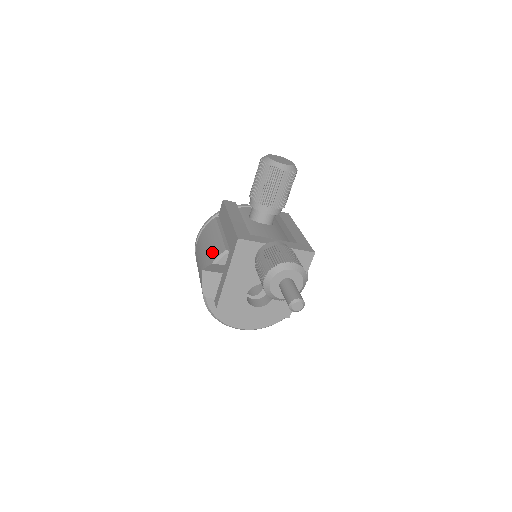
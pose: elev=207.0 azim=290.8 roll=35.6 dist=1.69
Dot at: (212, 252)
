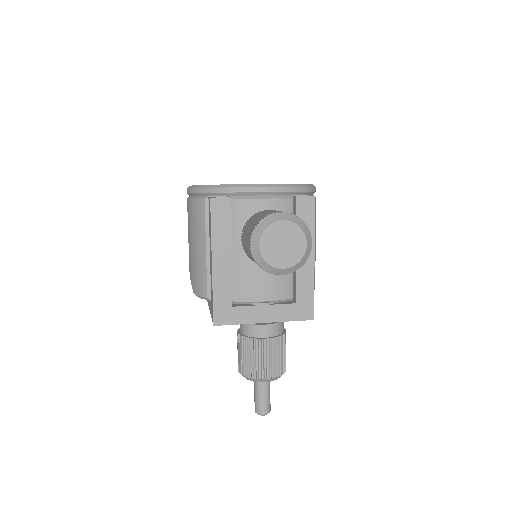
Dot at: (195, 276)
